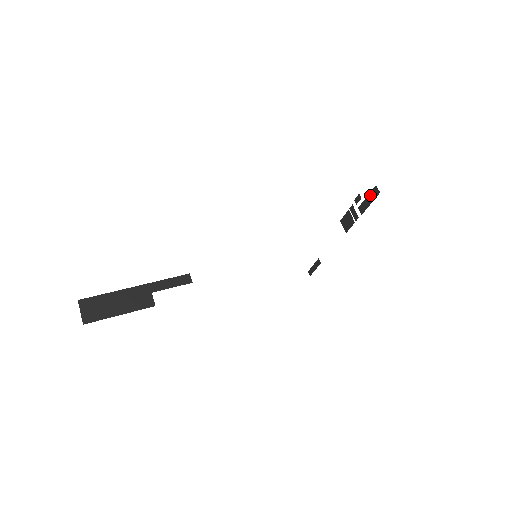
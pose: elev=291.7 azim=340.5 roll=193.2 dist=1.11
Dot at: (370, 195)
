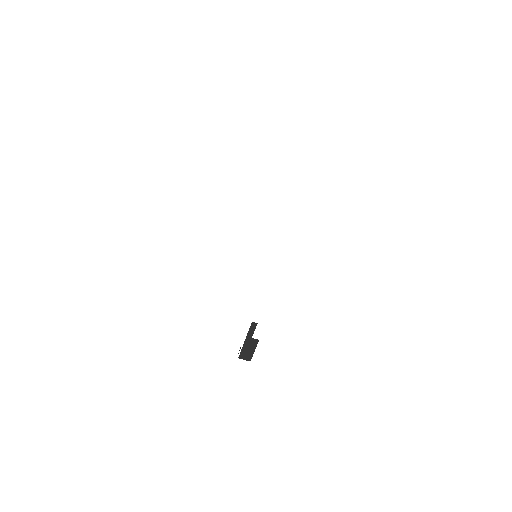
Dot at: occluded
